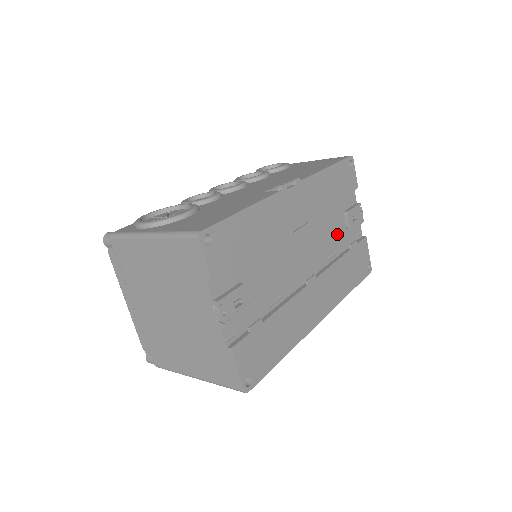
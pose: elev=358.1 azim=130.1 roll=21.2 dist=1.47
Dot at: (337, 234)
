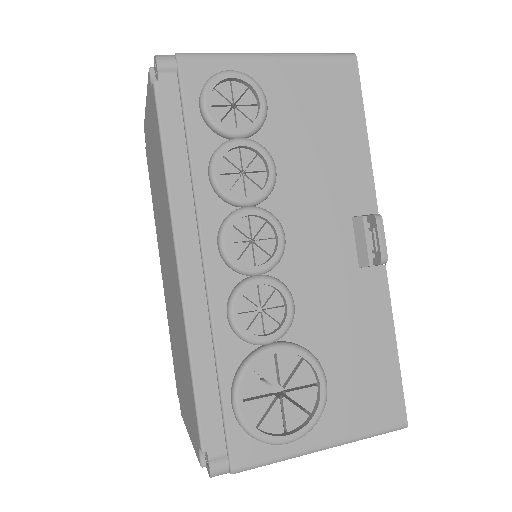
Dot at: occluded
